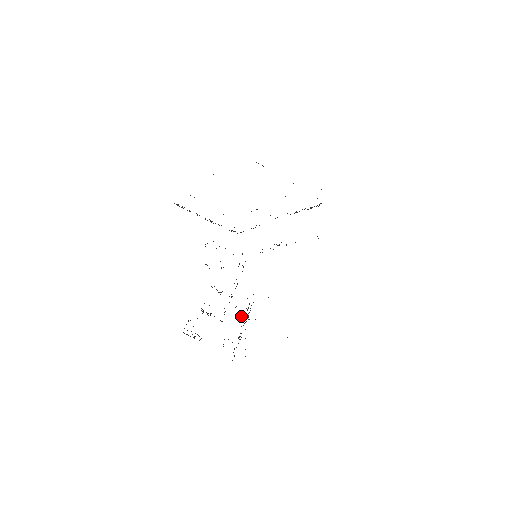
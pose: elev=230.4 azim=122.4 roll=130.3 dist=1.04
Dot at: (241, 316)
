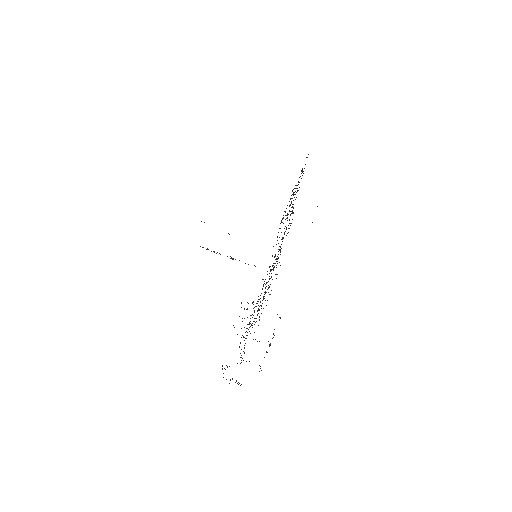
Dot at: (247, 309)
